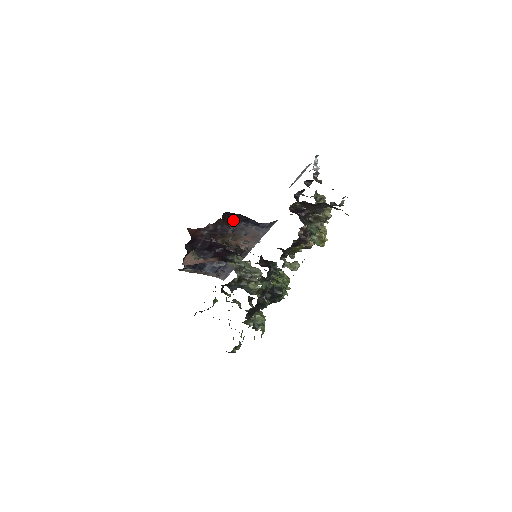
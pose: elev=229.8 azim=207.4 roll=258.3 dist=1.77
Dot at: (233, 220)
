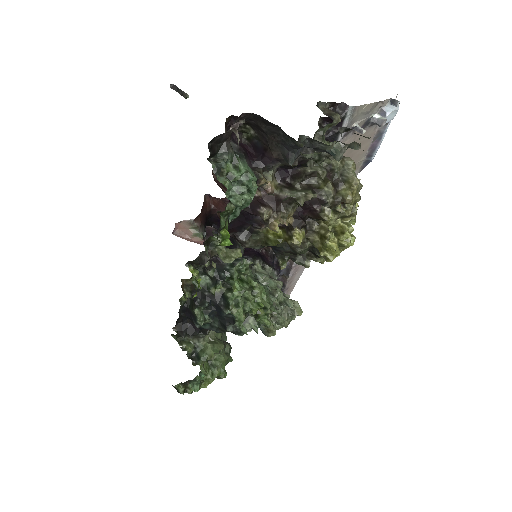
Dot at: occluded
